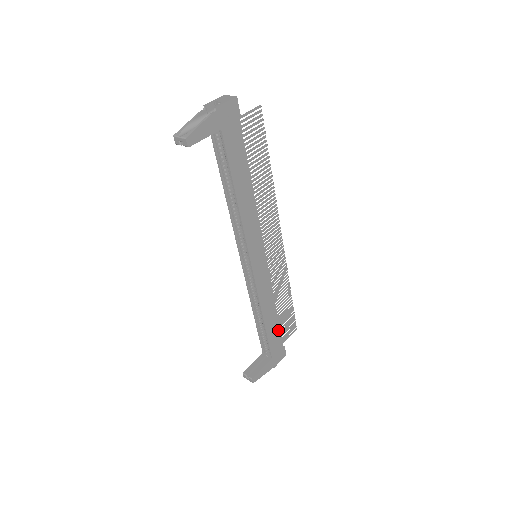
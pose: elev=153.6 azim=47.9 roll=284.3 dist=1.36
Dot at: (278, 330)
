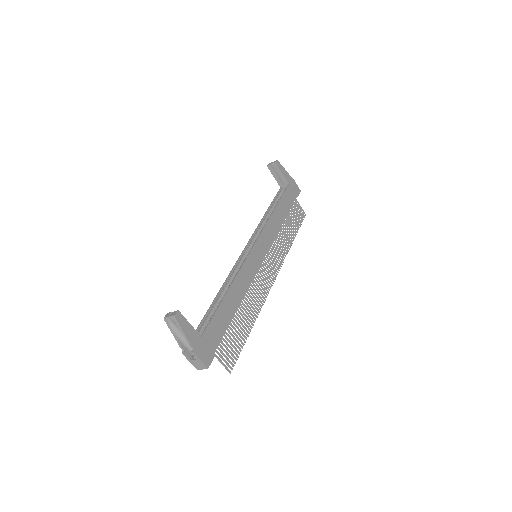
Dot at: (225, 326)
